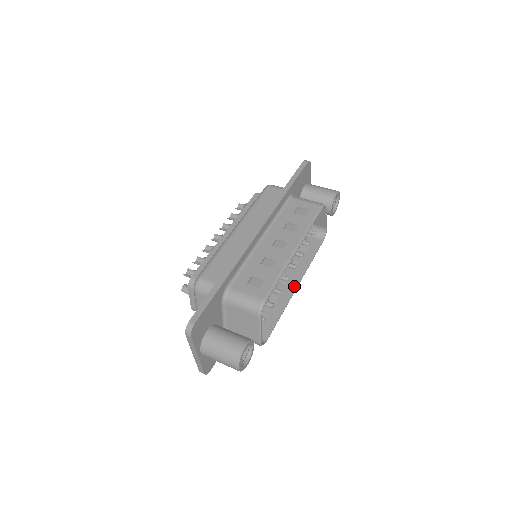
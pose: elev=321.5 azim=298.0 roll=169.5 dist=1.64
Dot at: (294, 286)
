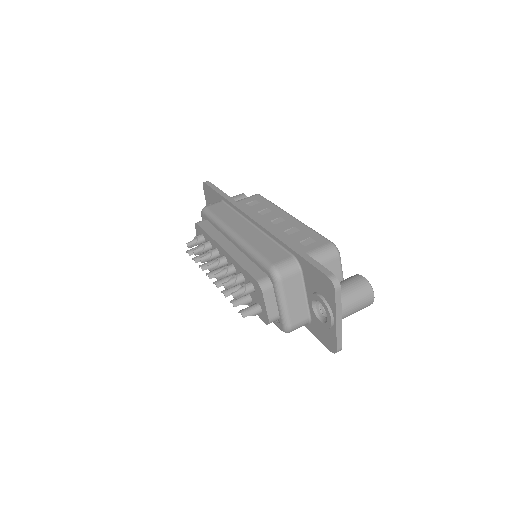
Dot at: occluded
